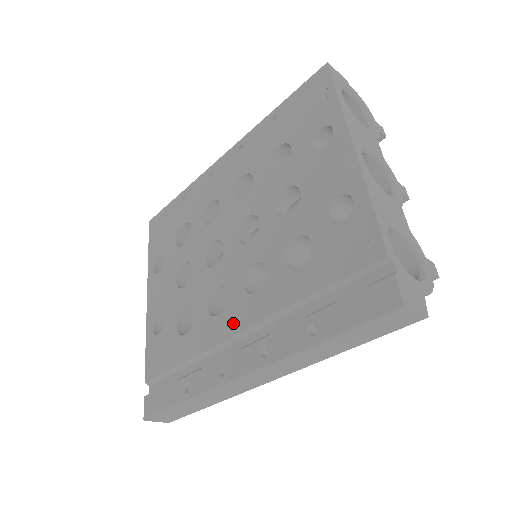
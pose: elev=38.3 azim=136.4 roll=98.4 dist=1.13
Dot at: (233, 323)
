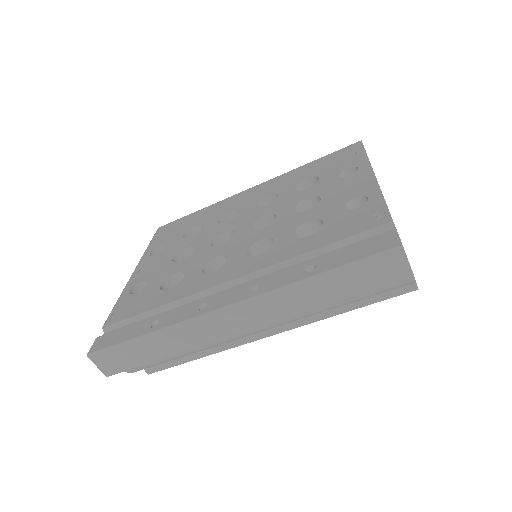
Dot at: (227, 275)
